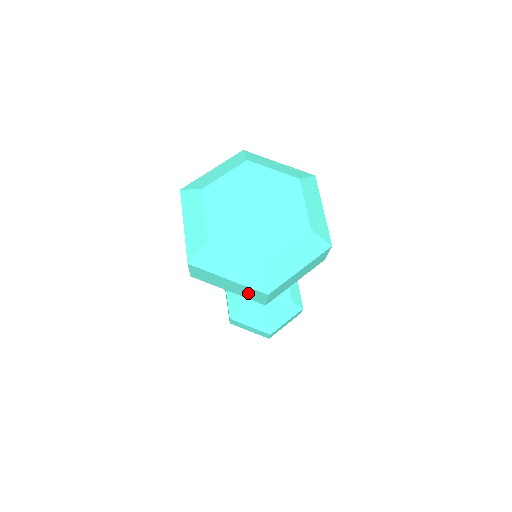
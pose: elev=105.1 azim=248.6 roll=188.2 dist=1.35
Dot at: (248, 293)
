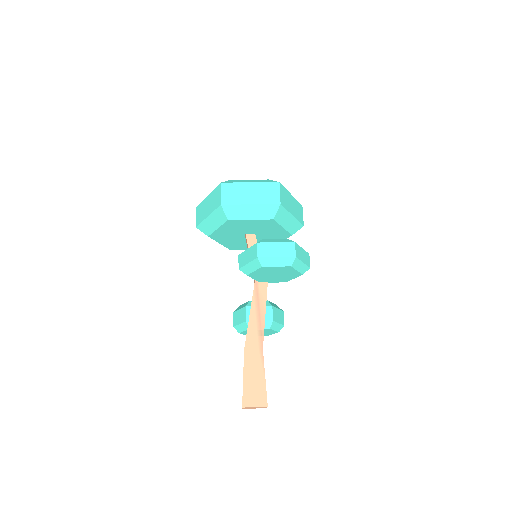
Dot at: (266, 193)
